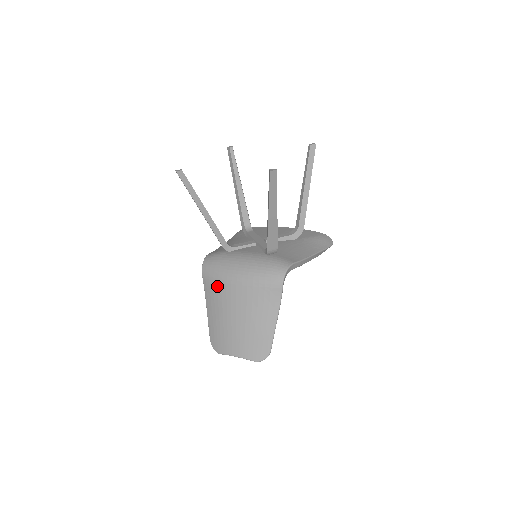
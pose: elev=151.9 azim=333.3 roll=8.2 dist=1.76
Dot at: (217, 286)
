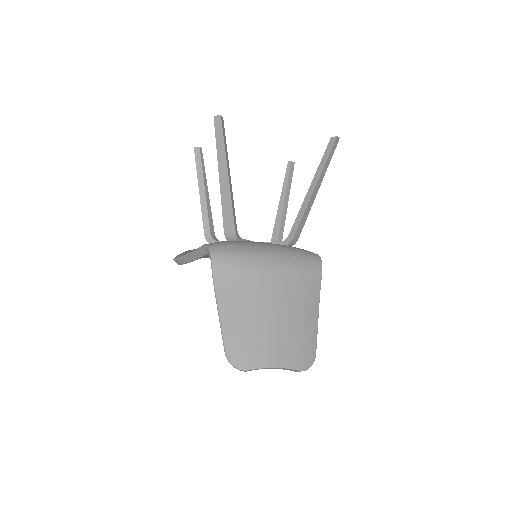
Dot at: (242, 272)
